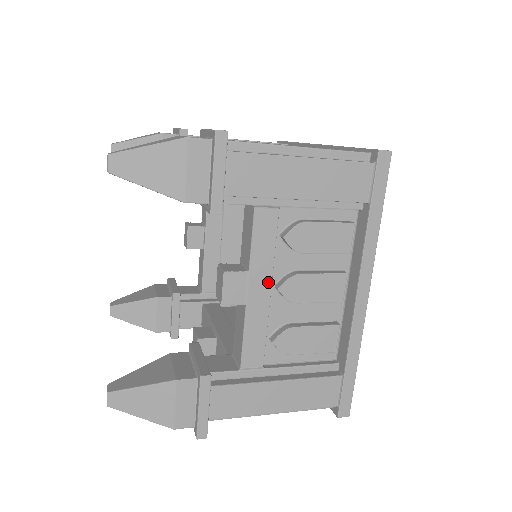
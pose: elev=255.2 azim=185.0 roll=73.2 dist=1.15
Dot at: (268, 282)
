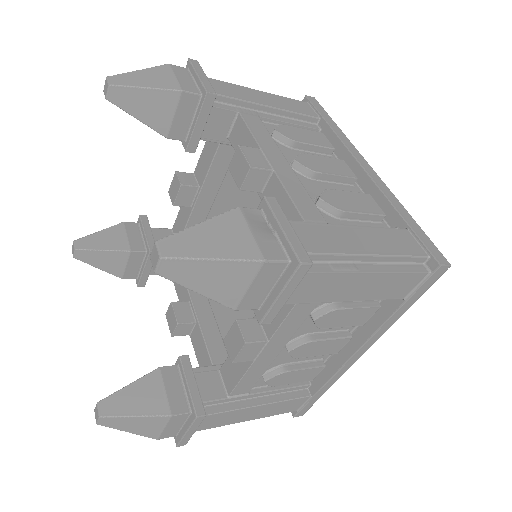
Dot at: (282, 346)
